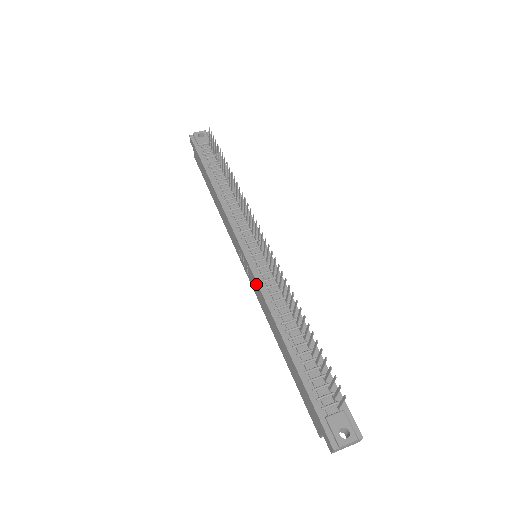
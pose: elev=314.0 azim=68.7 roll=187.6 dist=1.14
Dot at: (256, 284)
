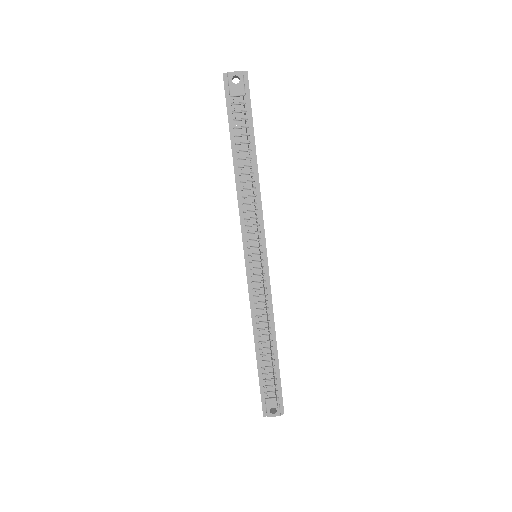
Dot at: (248, 287)
